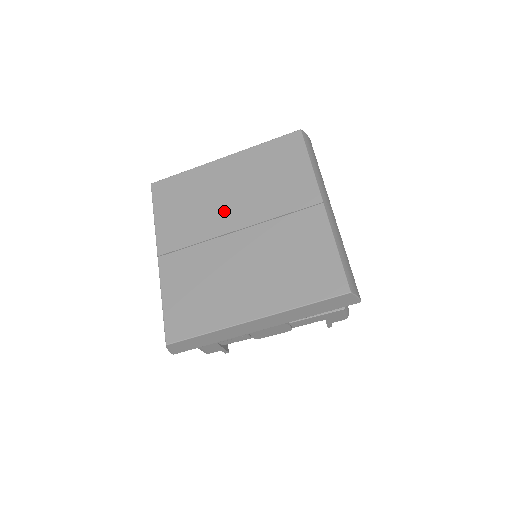
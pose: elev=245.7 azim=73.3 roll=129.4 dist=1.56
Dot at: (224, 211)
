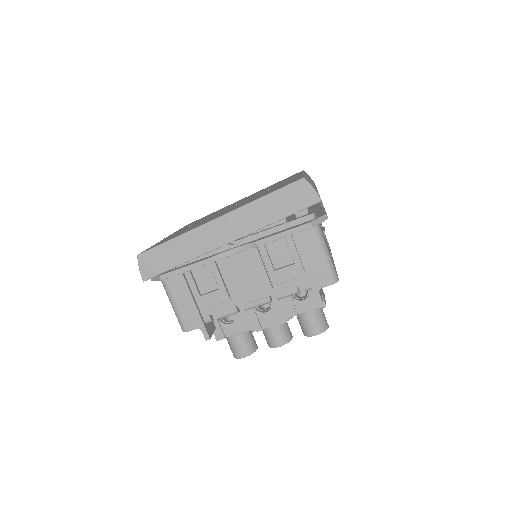
Dot at: occluded
